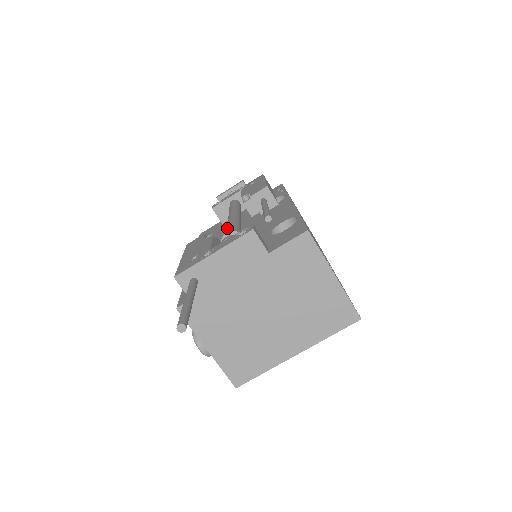
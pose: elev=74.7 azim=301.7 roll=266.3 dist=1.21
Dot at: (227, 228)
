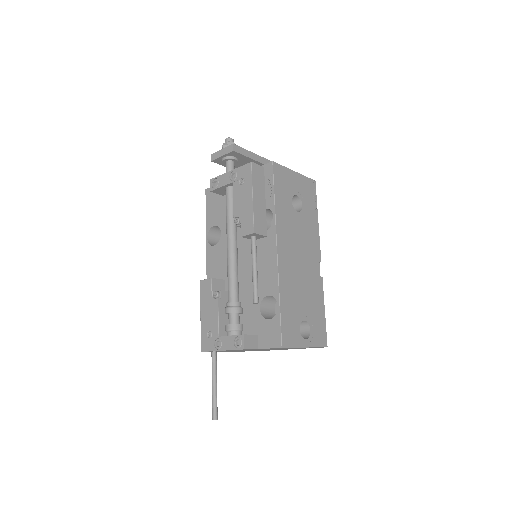
Dot at: occluded
